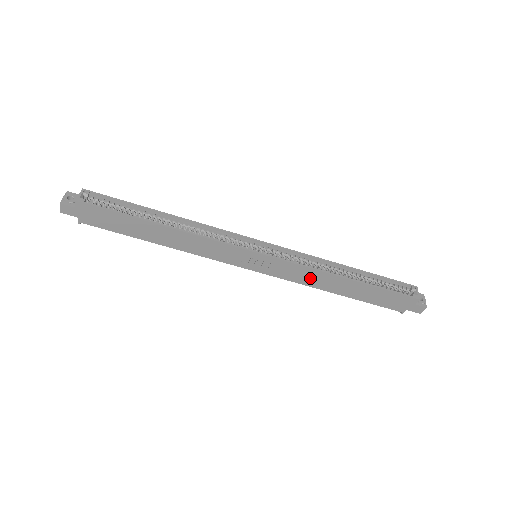
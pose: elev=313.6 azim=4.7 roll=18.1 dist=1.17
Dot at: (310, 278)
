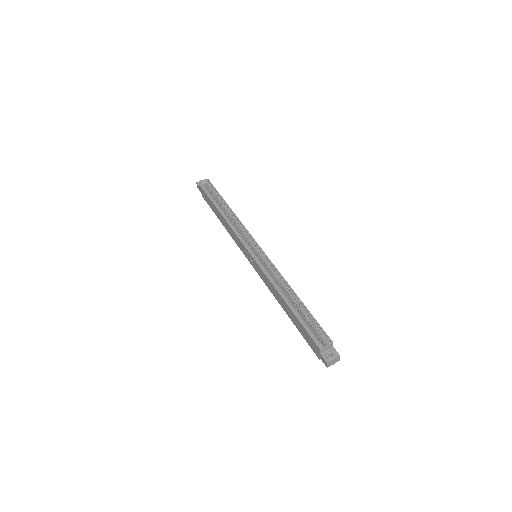
Dot at: (271, 287)
